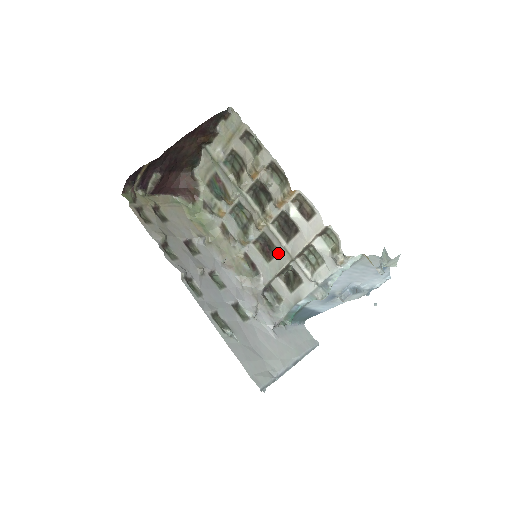
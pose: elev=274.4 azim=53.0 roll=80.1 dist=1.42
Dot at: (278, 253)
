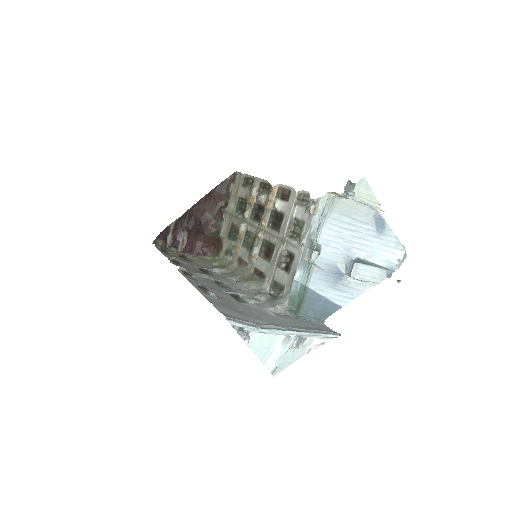
Dot at: (275, 247)
